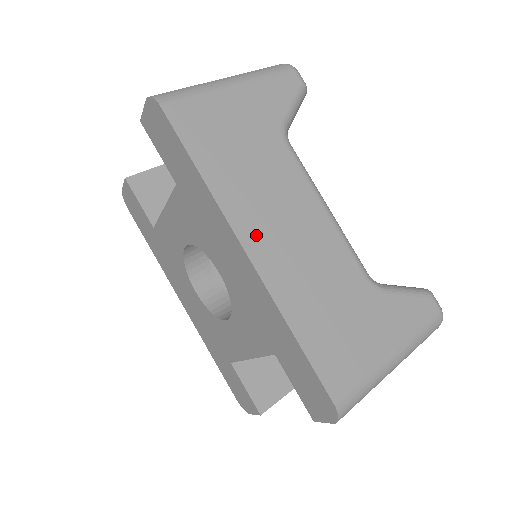
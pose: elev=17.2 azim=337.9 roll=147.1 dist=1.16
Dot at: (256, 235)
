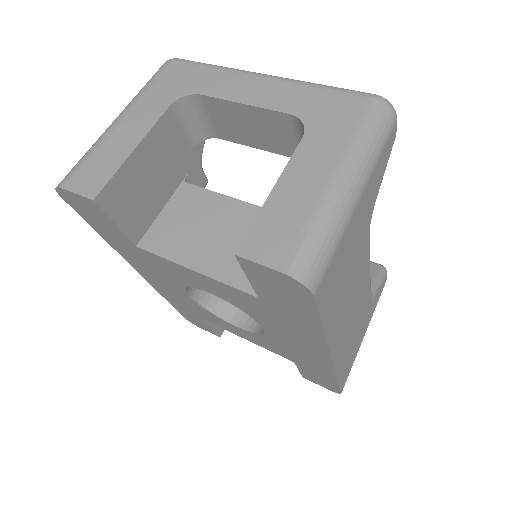
Dot at: (339, 340)
